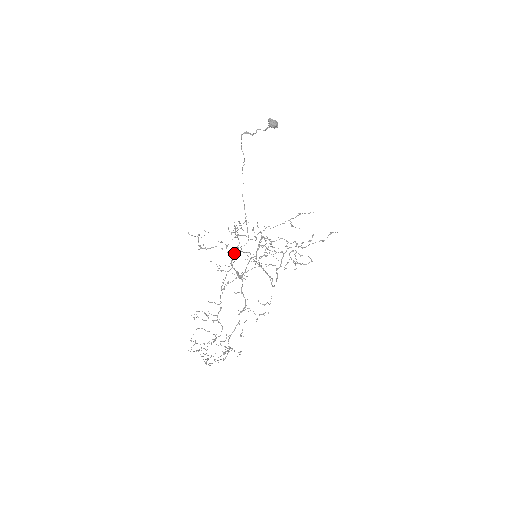
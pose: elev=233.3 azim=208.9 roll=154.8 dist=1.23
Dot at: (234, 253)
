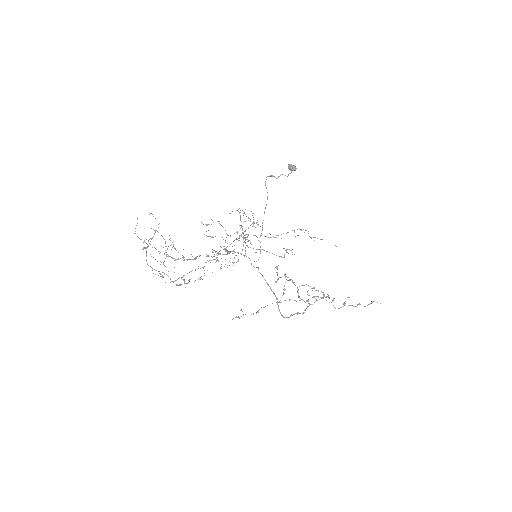
Dot at: (238, 252)
